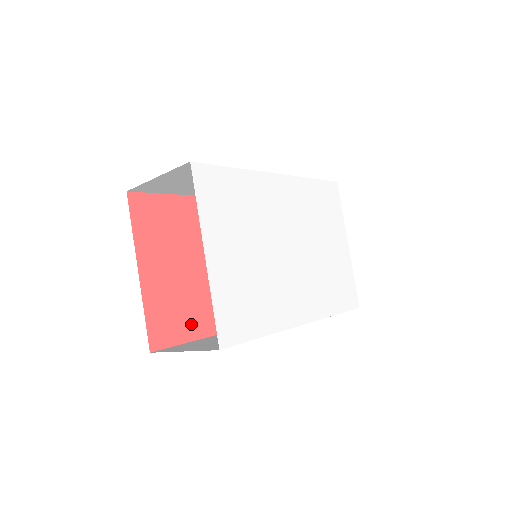
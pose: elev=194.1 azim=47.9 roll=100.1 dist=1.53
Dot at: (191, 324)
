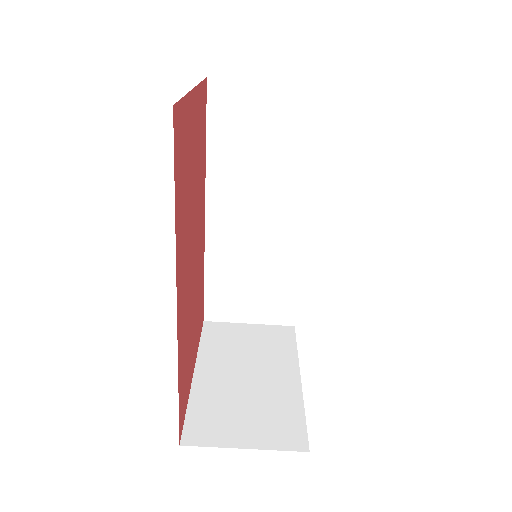
Dot at: (180, 199)
